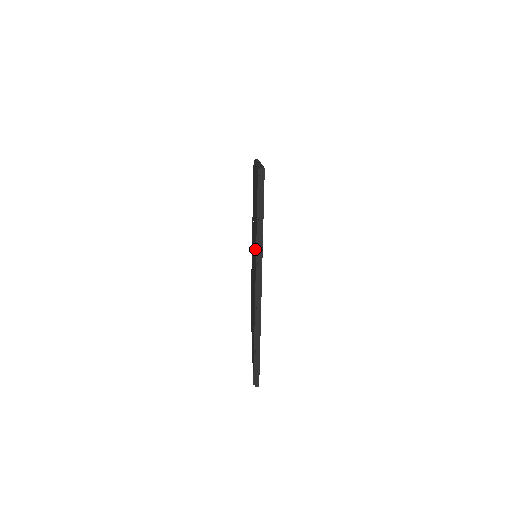
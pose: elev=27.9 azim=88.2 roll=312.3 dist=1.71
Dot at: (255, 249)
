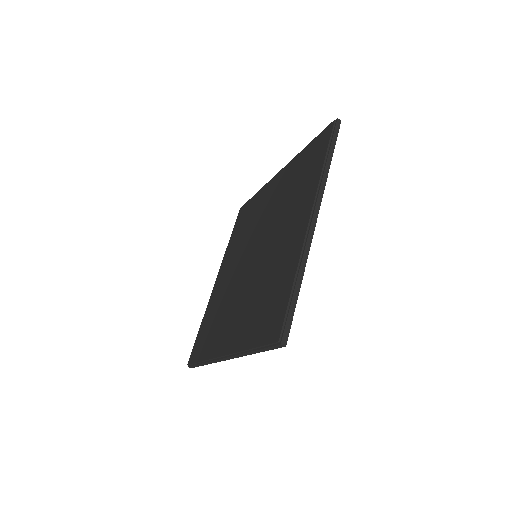
Dot at: (302, 199)
